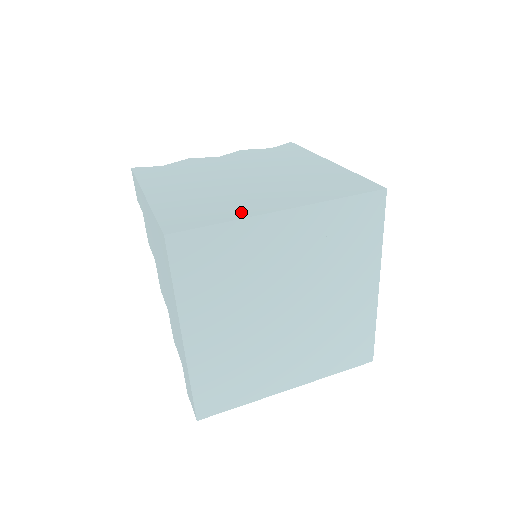
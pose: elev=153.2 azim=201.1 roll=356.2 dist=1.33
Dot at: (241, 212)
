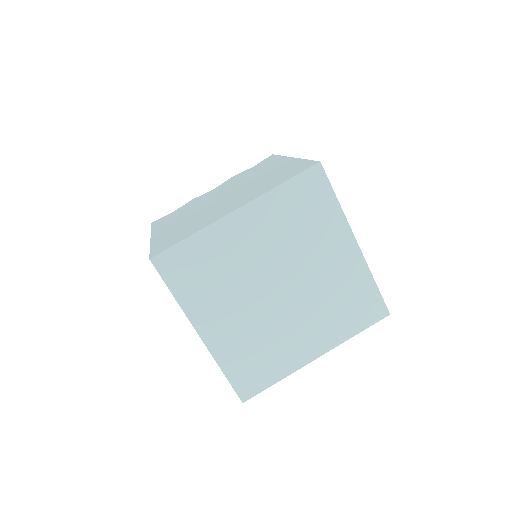
Dot at: (206, 223)
